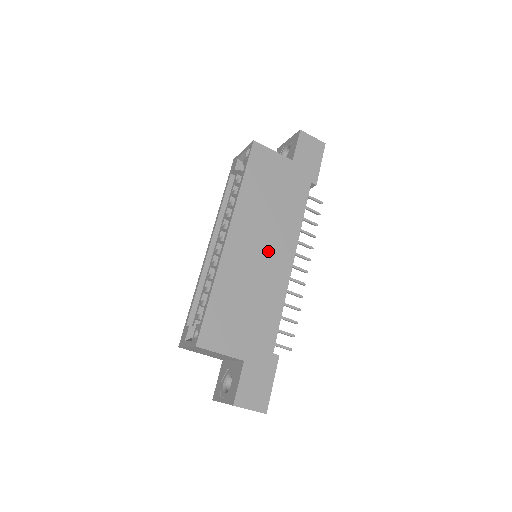
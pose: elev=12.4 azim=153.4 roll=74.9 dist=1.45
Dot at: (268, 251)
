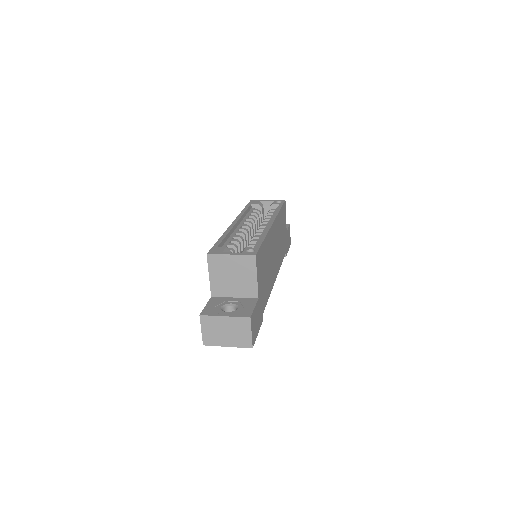
Dot at: (275, 257)
